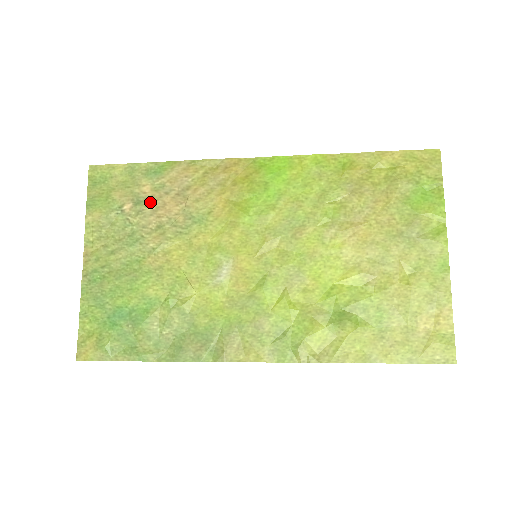
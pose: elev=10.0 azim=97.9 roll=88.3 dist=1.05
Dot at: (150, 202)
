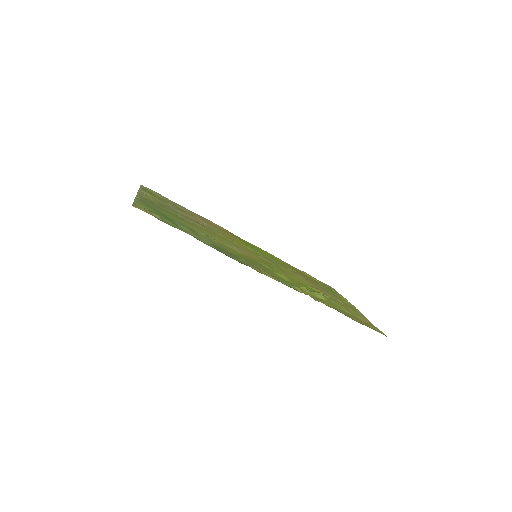
Dot at: (184, 211)
